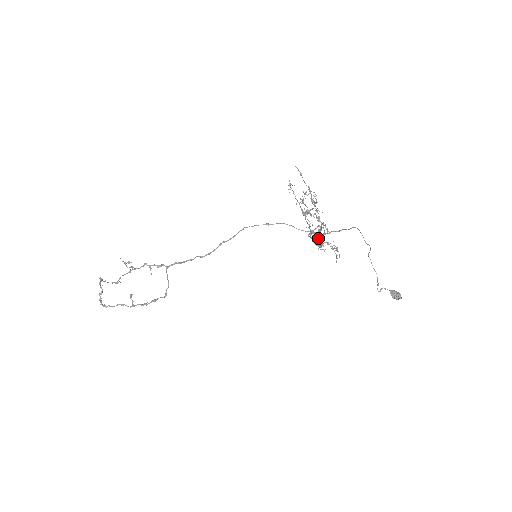
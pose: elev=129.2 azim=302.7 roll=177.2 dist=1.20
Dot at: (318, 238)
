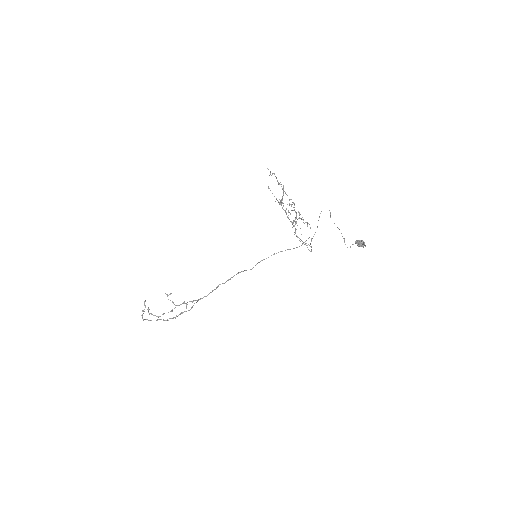
Dot at: (294, 221)
